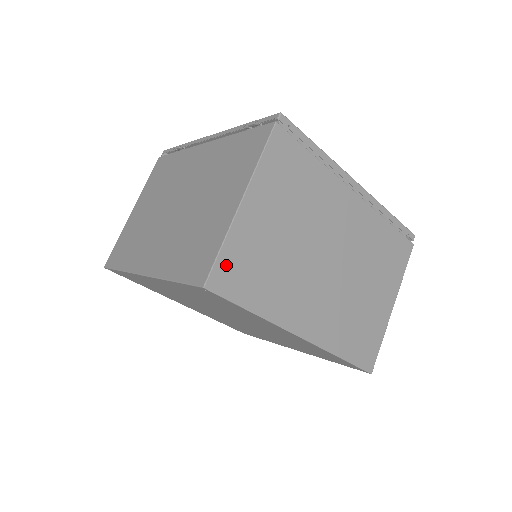
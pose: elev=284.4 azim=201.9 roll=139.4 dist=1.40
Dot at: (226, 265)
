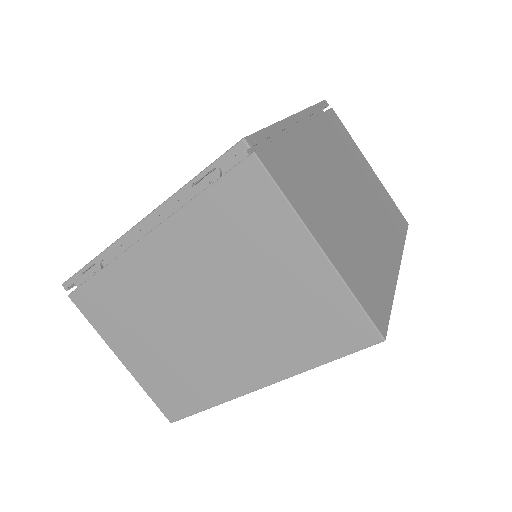
Dot at: (368, 305)
